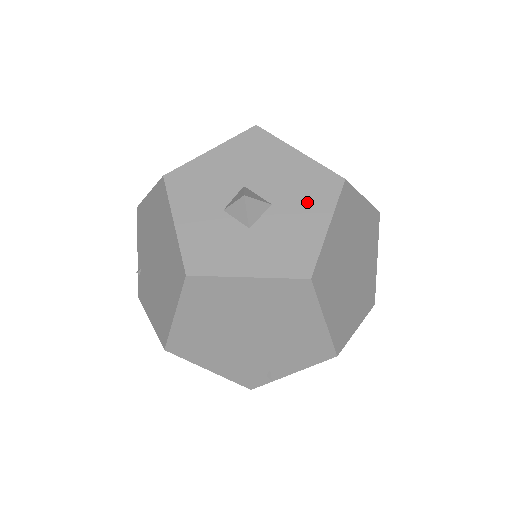
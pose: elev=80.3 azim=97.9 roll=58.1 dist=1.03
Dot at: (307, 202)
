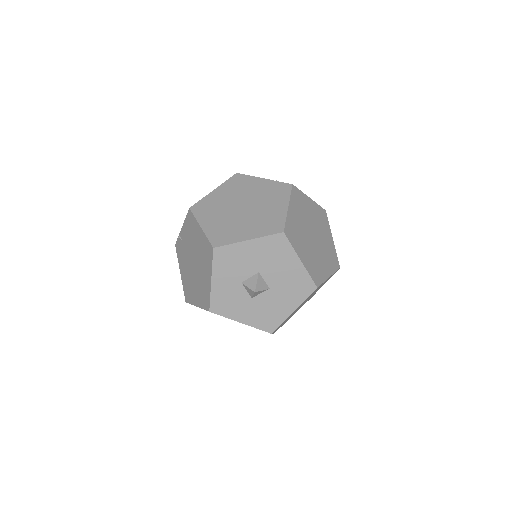
Dot at: (289, 294)
